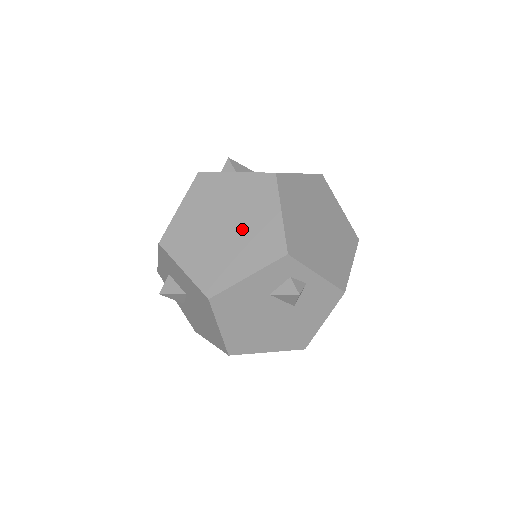
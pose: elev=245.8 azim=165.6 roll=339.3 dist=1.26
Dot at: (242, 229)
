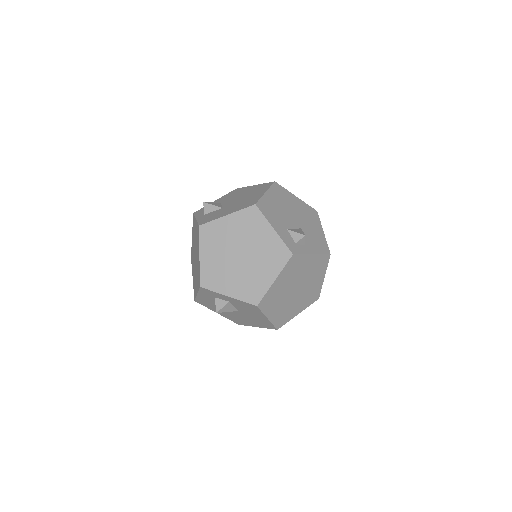
Dot at: (305, 290)
